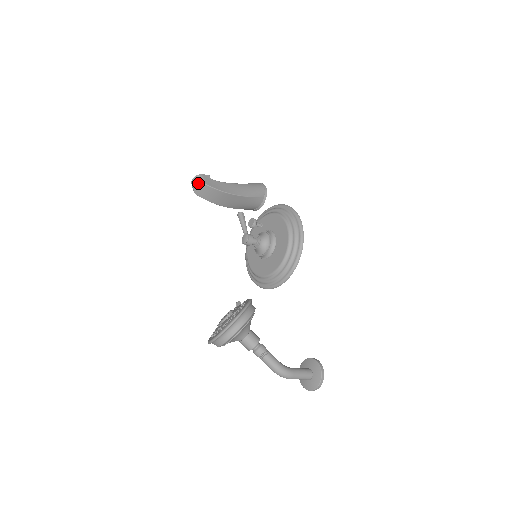
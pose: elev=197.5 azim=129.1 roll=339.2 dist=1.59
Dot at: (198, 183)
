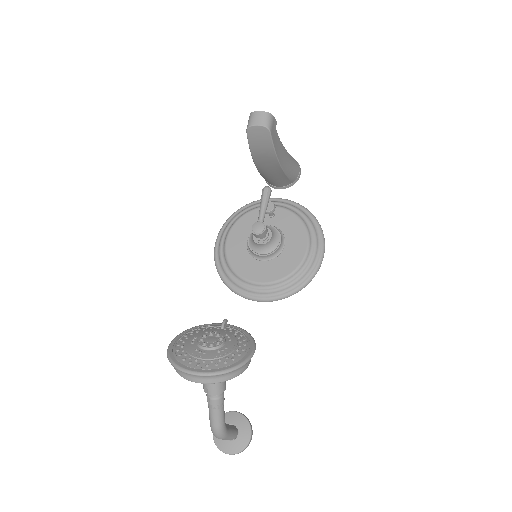
Dot at: (264, 124)
